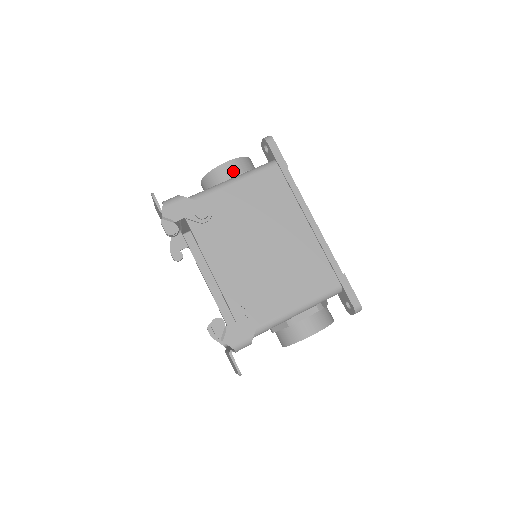
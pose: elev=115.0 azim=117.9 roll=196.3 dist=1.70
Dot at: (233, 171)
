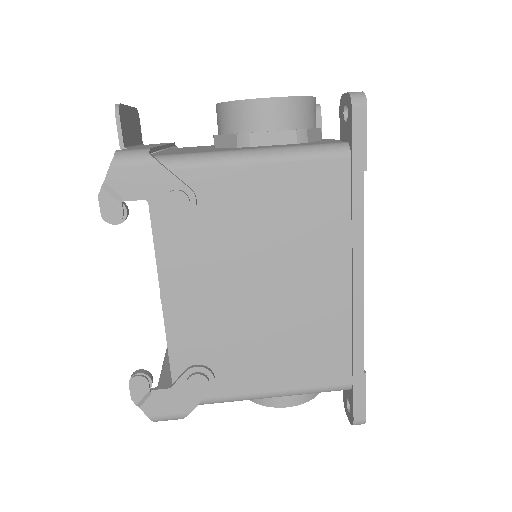
Dot at: (273, 120)
